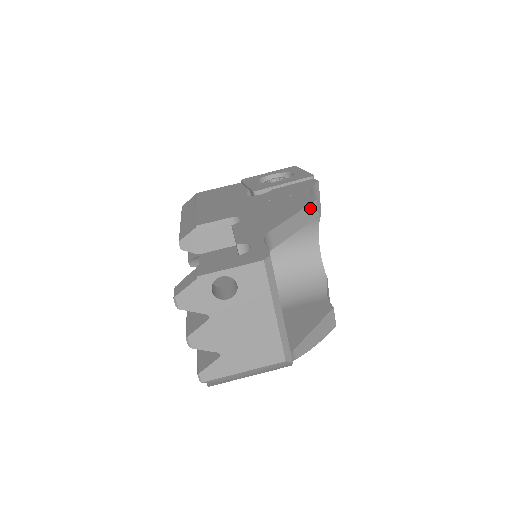
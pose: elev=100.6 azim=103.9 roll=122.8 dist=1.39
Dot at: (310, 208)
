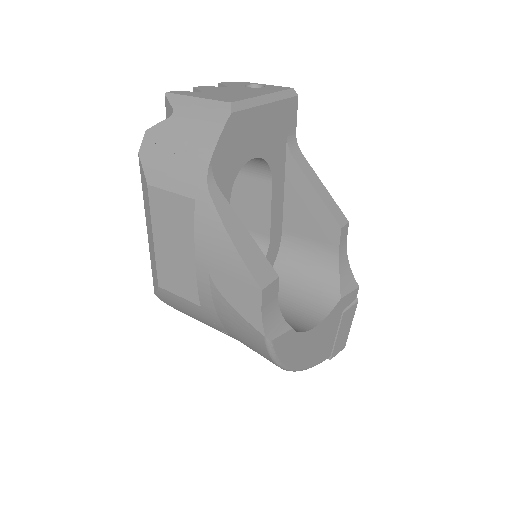
Dot at: (339, 212)
